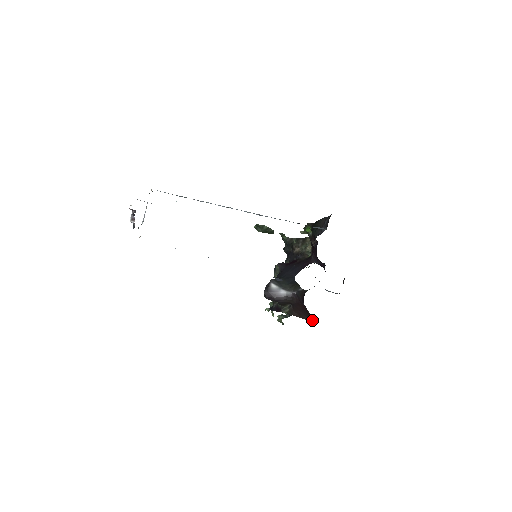
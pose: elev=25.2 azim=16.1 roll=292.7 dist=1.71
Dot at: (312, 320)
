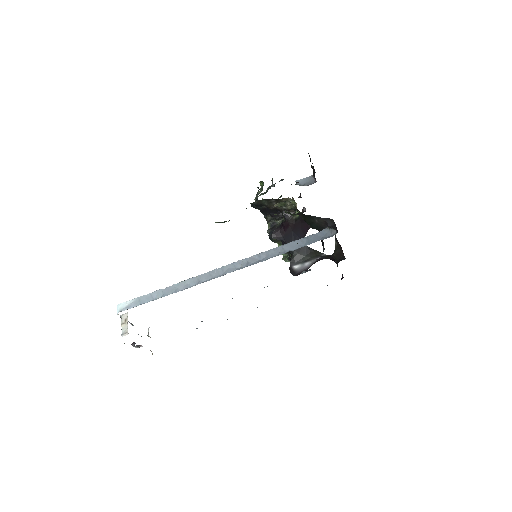
Dot at: occluded
